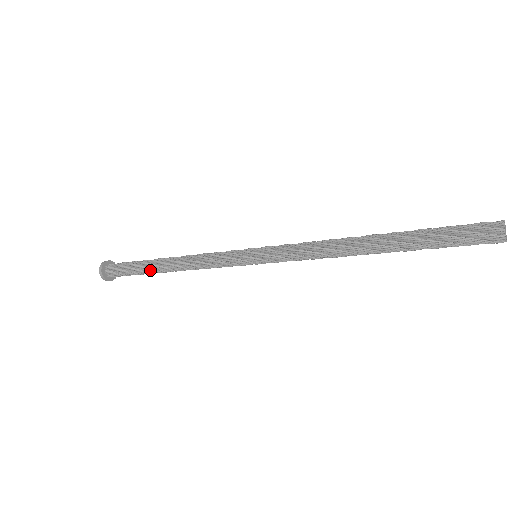
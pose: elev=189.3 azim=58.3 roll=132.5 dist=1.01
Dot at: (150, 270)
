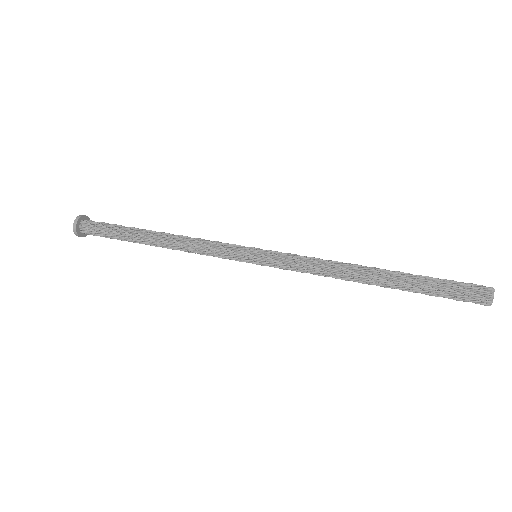
Dot at: (135, 238)
